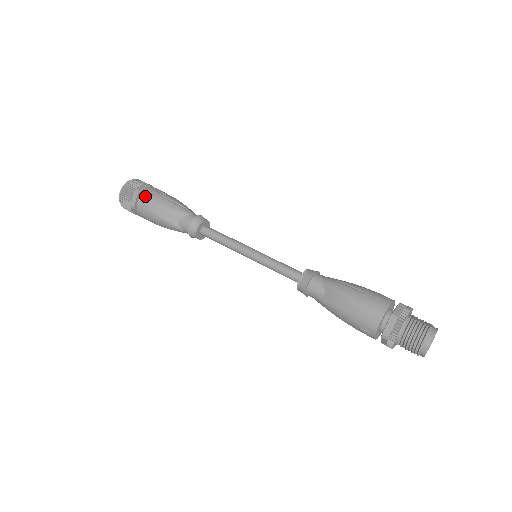
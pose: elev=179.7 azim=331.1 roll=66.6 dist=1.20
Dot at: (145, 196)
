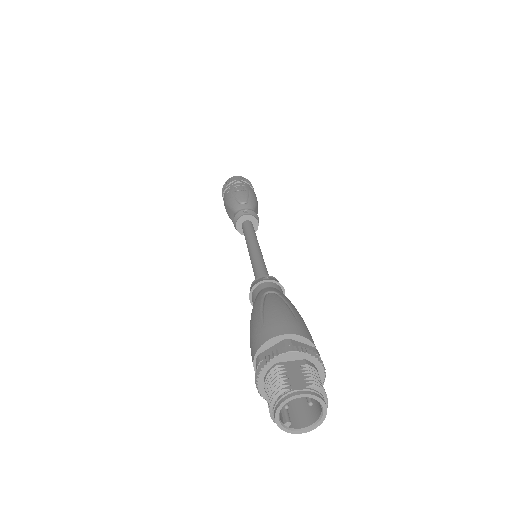
Dot at: (225, 195)
